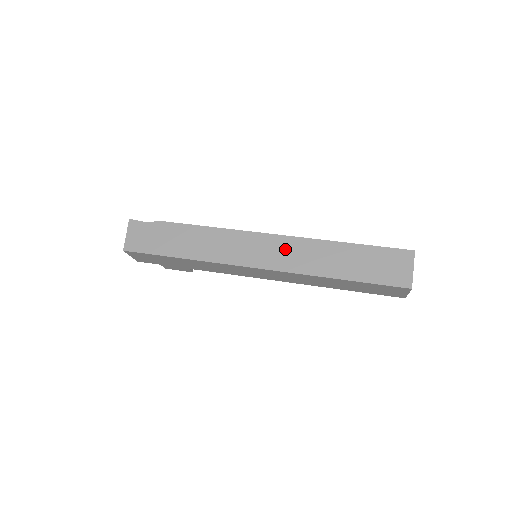
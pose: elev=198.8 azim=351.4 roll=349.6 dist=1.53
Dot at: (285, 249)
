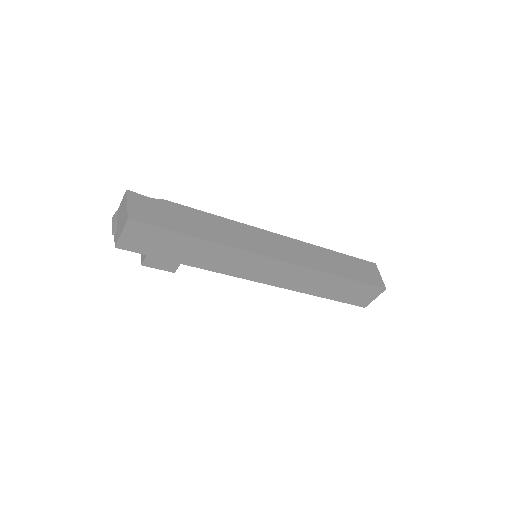
Dot at: (292, 247)
